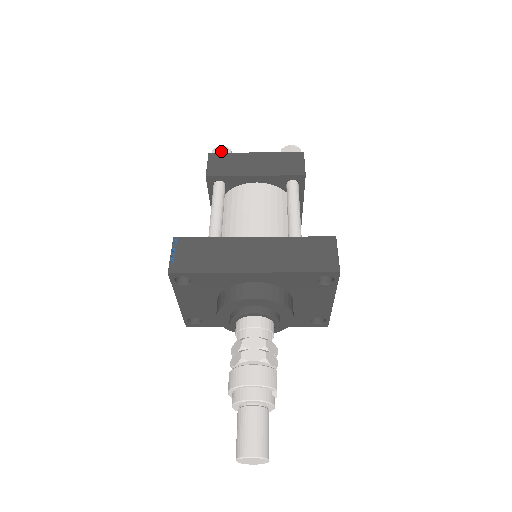
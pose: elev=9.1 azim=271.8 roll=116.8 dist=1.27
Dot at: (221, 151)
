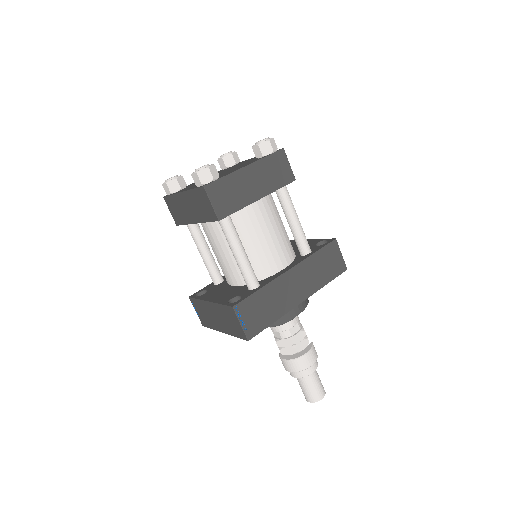
Dot at: (213, 177)
